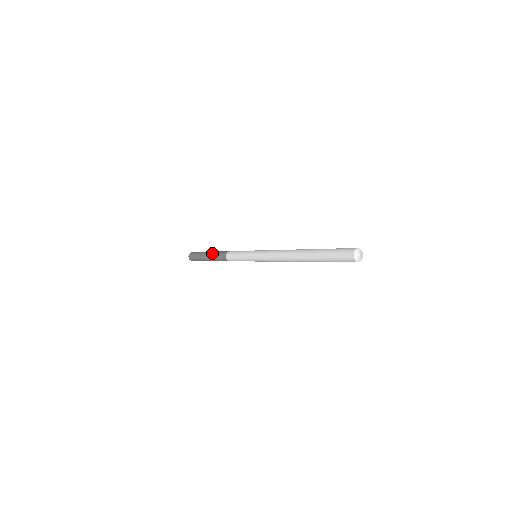
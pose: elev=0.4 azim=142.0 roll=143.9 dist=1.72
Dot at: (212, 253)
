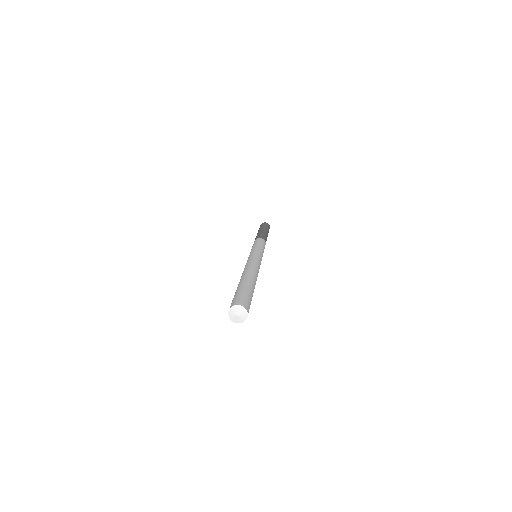
Dot at: occluded
